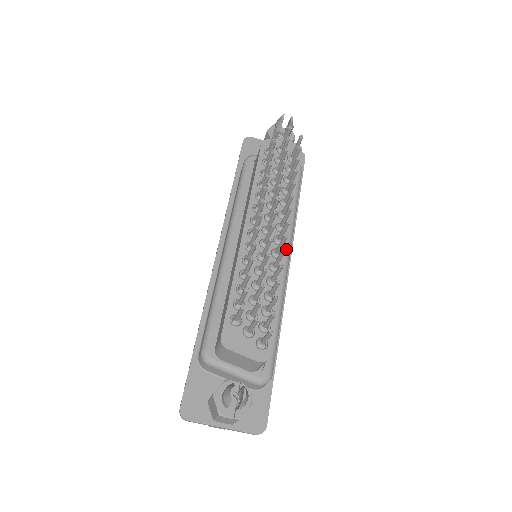
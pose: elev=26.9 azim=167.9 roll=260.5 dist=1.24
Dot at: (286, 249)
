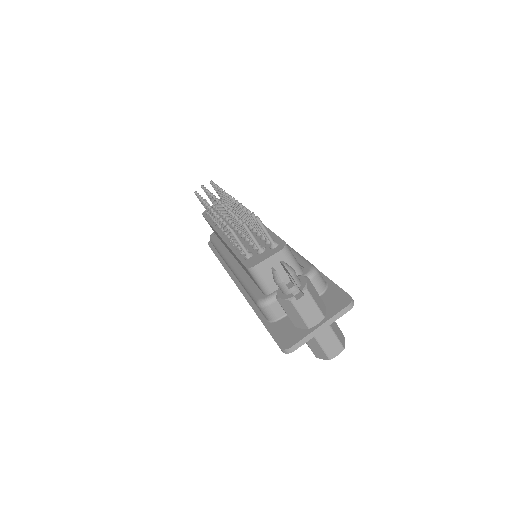
Dot at: occluded
